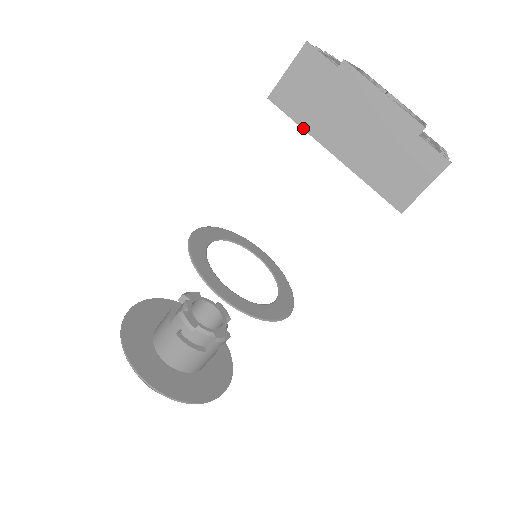
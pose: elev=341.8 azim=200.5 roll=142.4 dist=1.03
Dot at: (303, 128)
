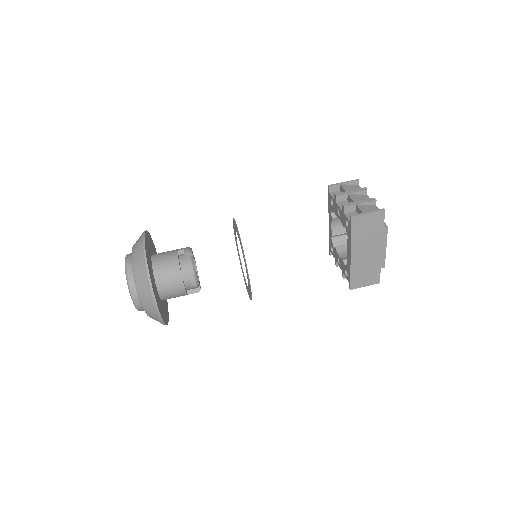
Dot at: (351, 238)
